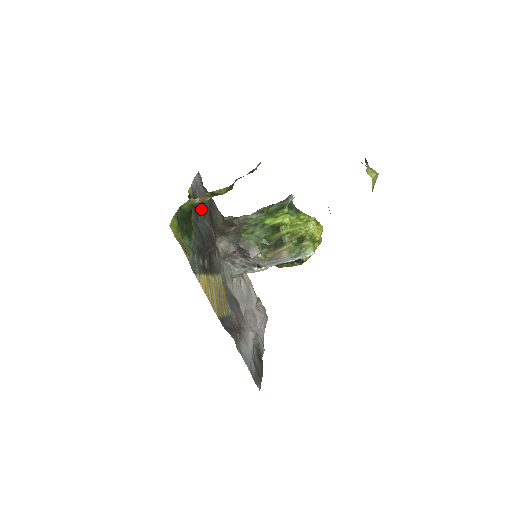
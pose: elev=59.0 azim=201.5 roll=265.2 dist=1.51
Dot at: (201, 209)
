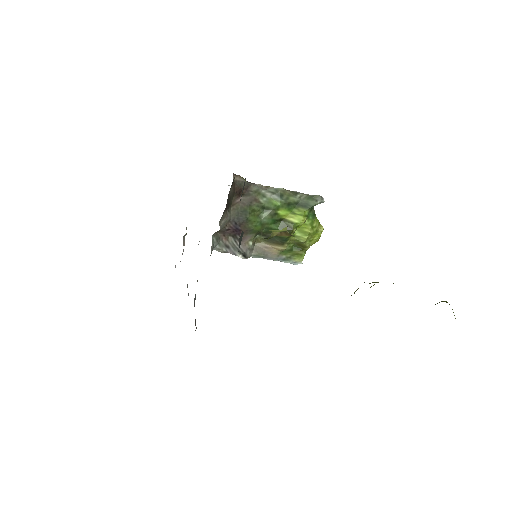
Dot at: (241, 196)
